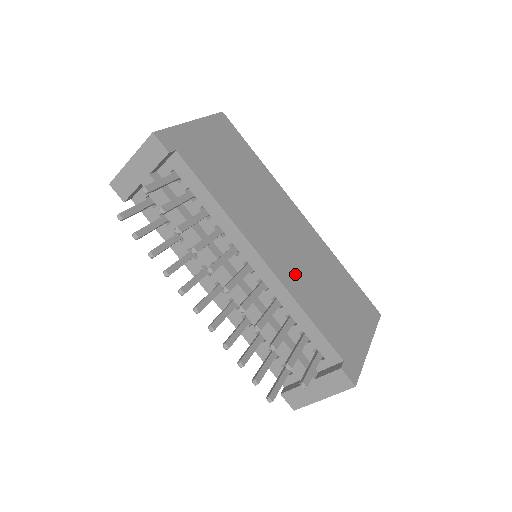
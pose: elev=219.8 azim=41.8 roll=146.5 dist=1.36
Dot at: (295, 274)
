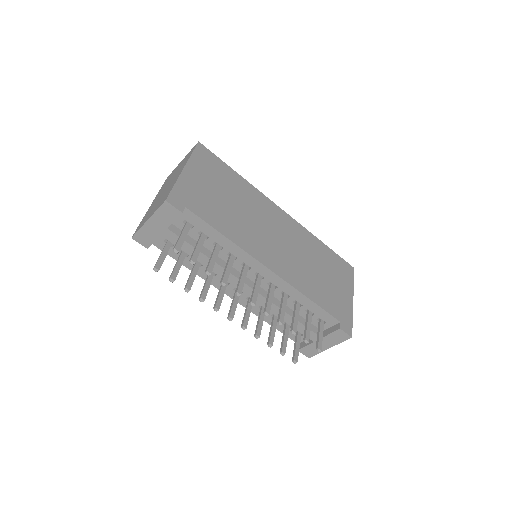
Dot at: (293, 269)
